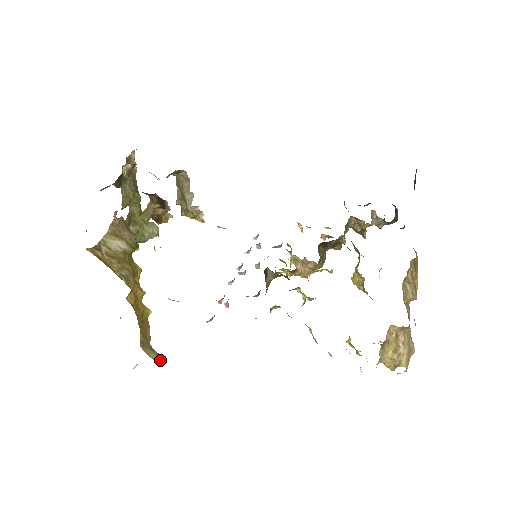
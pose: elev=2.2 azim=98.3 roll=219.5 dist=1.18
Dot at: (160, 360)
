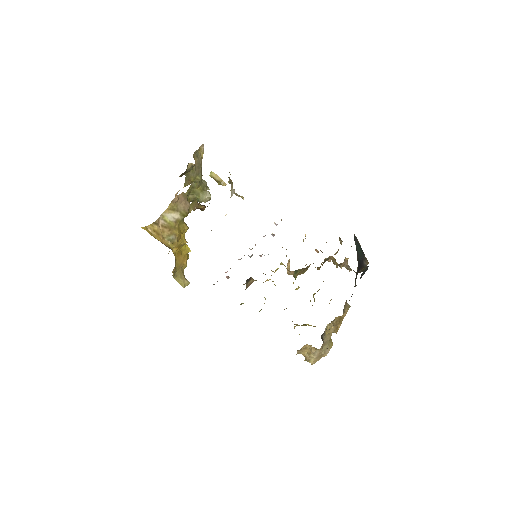
Dot at: (185, 285)
